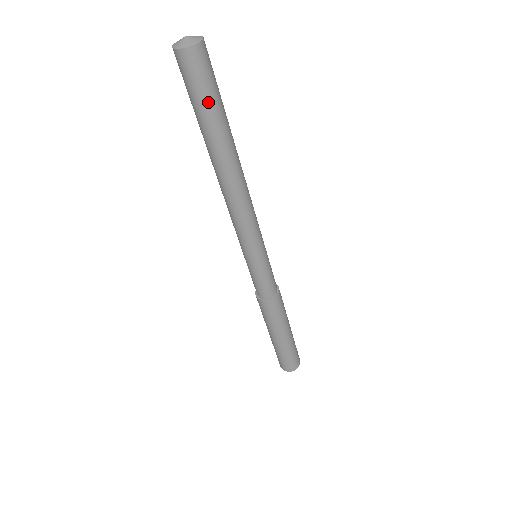
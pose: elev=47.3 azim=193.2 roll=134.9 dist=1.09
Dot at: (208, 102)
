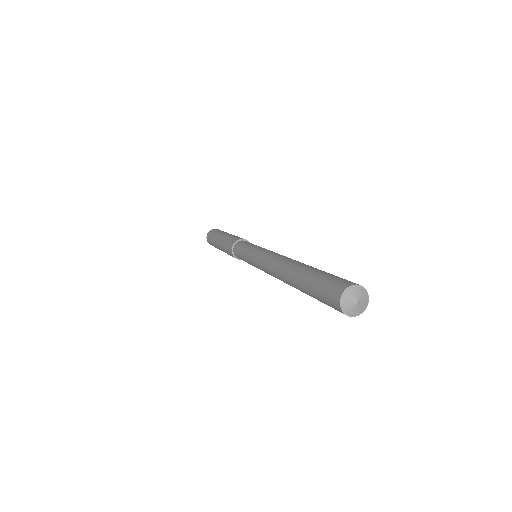
Dot at: (322, 302)
